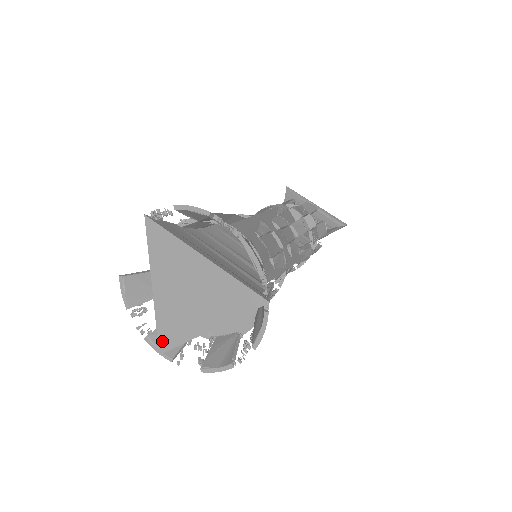
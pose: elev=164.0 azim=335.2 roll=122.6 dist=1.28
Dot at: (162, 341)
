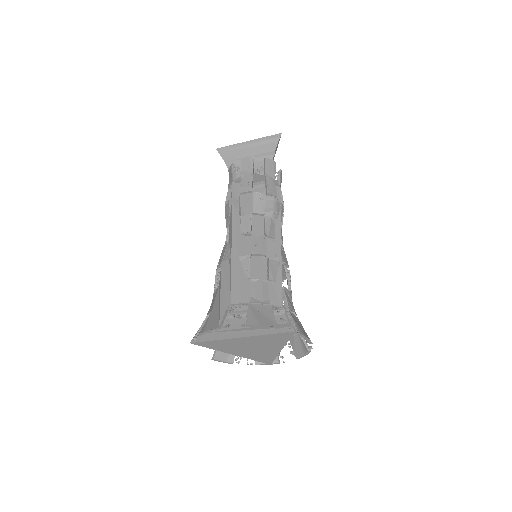
Dot at: (265, 362)
